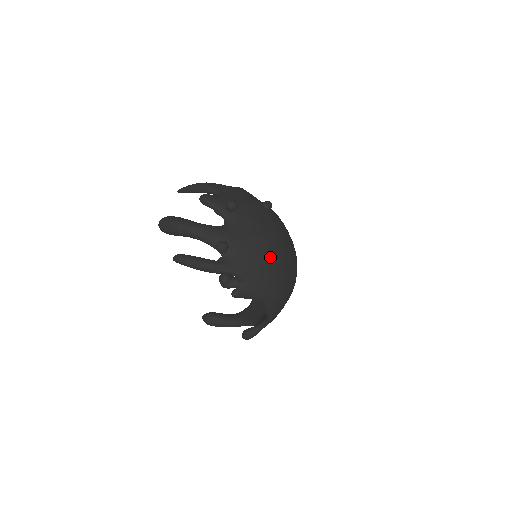
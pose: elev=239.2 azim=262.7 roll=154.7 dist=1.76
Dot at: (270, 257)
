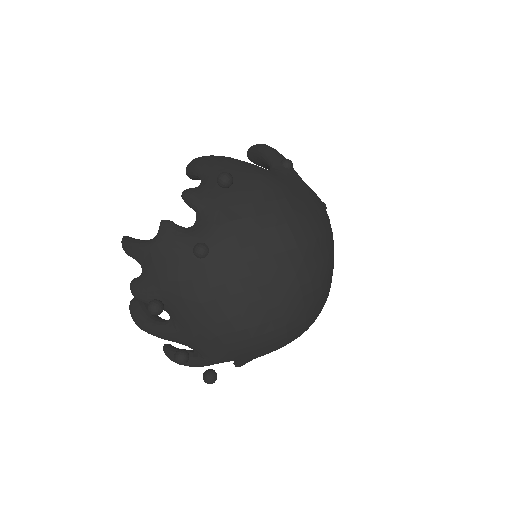
Dot at: (239, 336)
